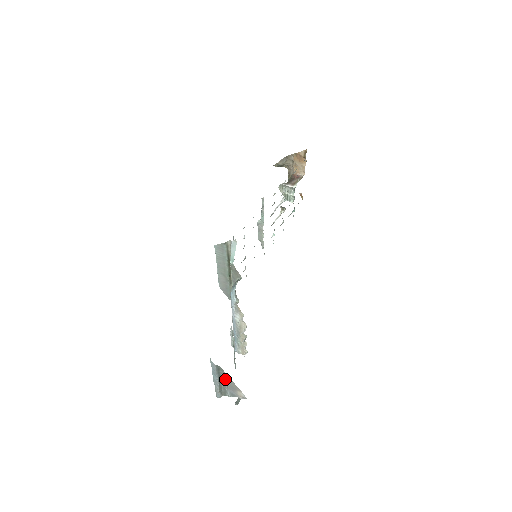
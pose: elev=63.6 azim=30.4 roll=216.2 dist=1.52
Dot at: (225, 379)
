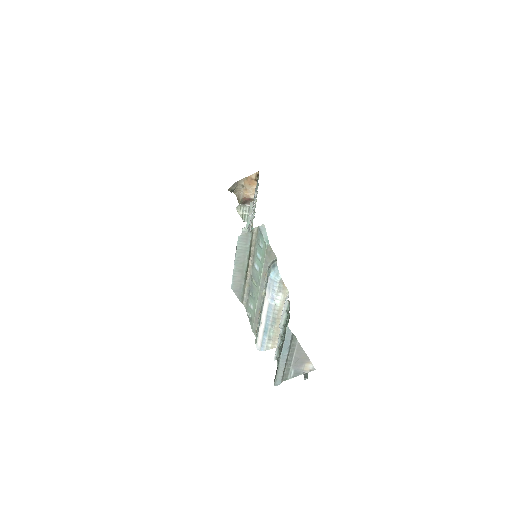
Dot at: (295, 352)
